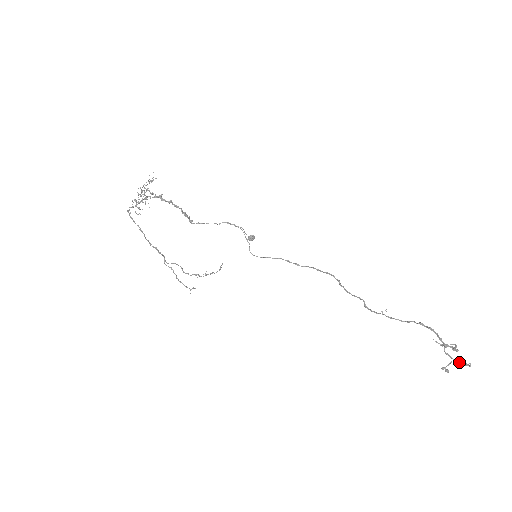
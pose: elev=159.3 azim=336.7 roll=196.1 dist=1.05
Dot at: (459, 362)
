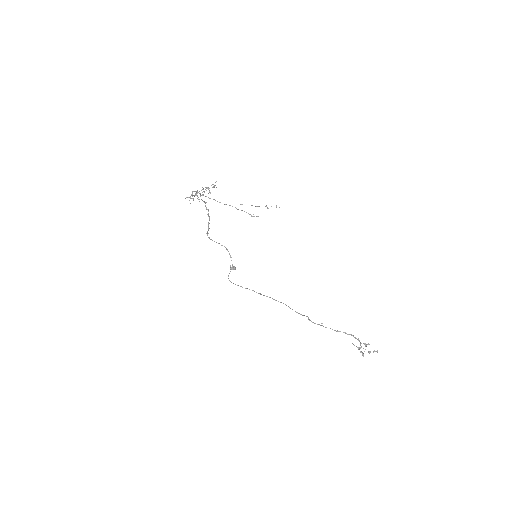
Dot at: (370, 351)
